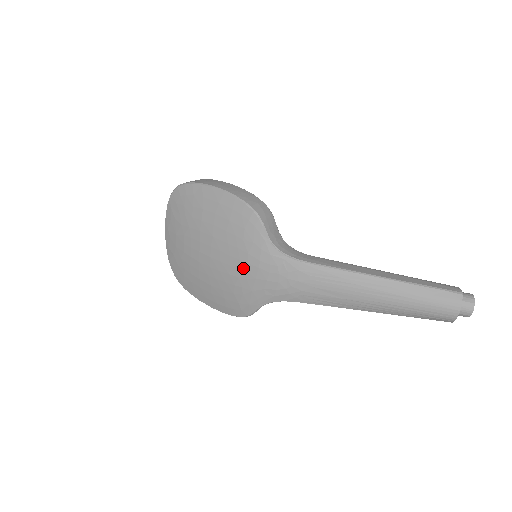
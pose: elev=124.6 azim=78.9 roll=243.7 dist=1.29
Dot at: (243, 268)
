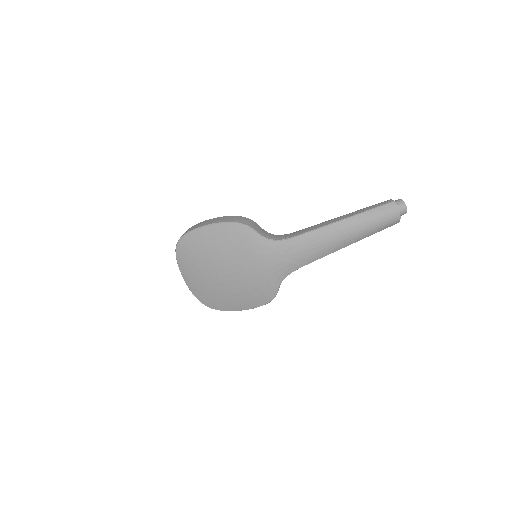
Dot at: (255, 266)
